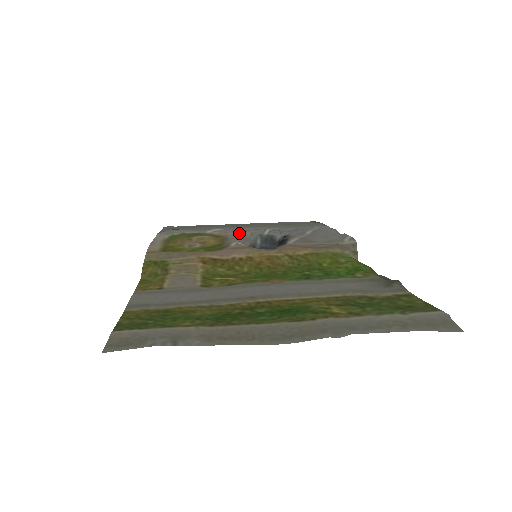
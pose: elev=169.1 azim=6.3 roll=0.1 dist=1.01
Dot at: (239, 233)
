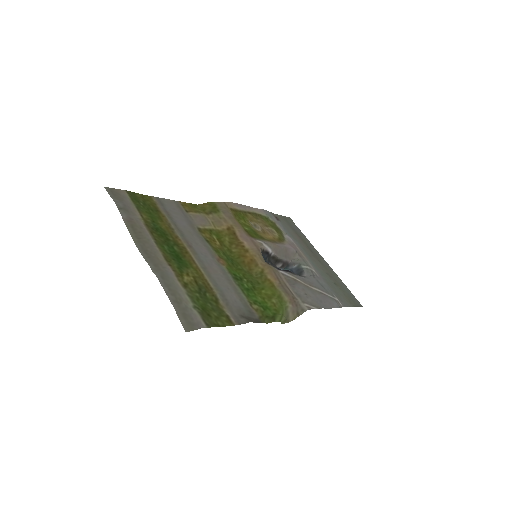
Dot at: (291, 250)
